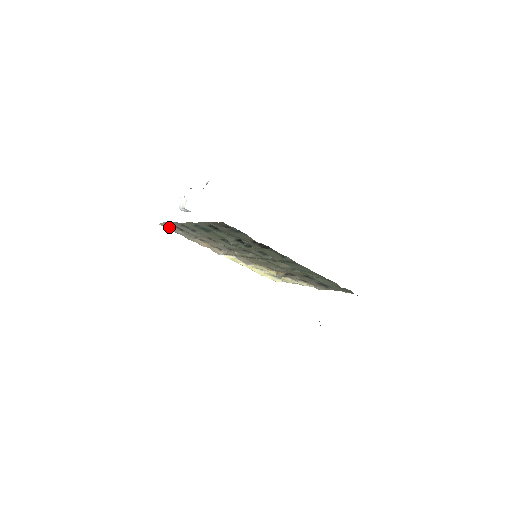
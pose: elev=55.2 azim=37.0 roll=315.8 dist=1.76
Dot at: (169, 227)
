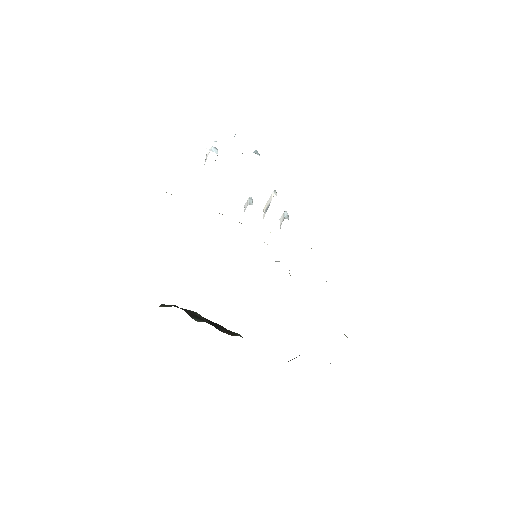
Dot at: occluded
